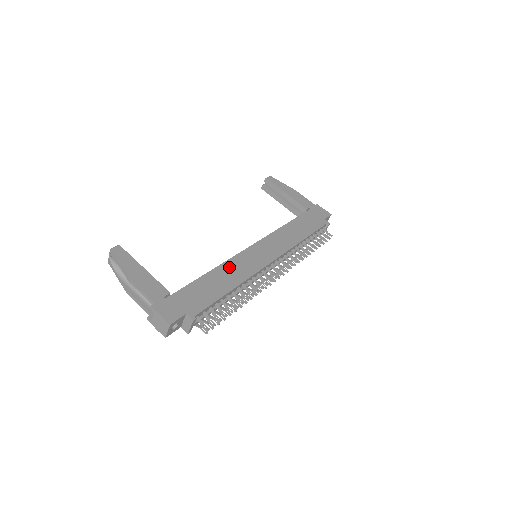
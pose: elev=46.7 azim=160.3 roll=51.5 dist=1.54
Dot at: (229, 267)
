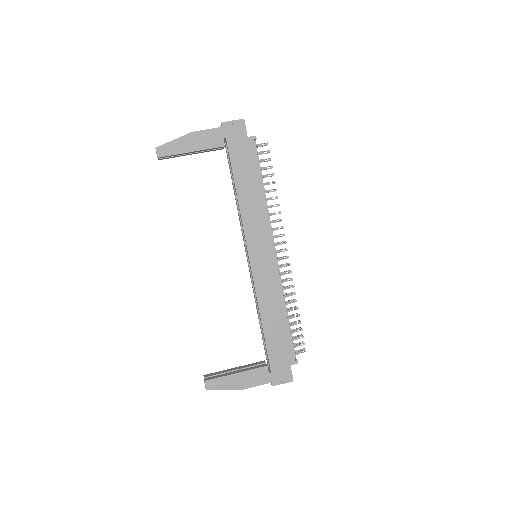
Dot at: (264, 302)
